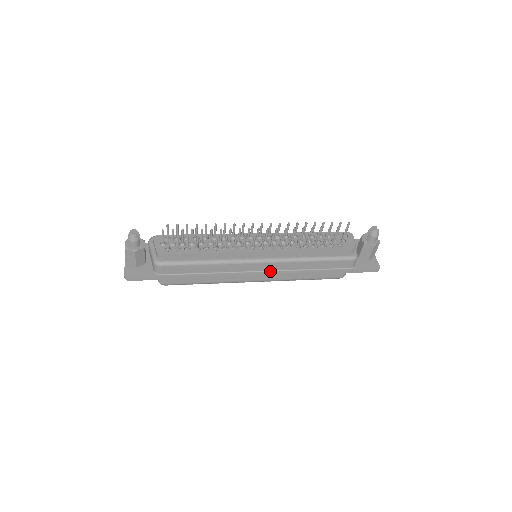
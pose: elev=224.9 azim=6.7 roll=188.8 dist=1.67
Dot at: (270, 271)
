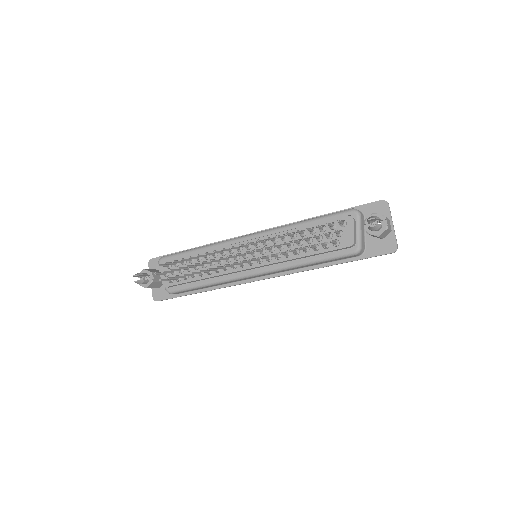
Dot at: (270, 275)
